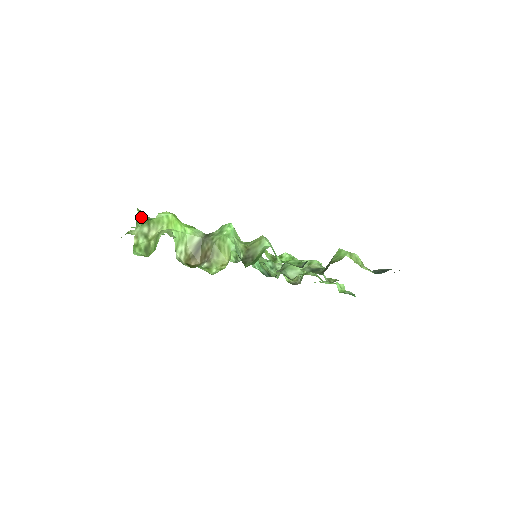
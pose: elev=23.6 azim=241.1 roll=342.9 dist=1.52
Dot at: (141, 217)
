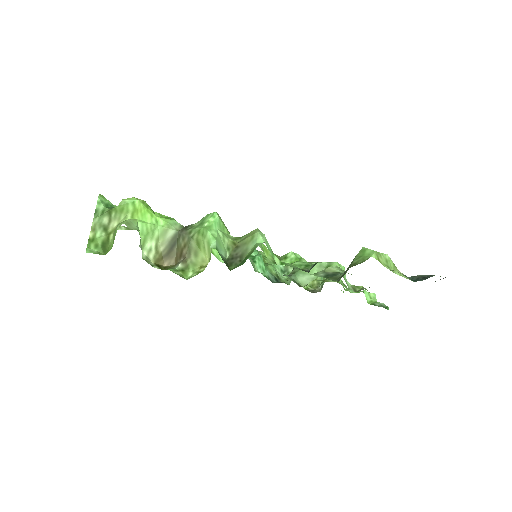
Dot at: (102, 204)
